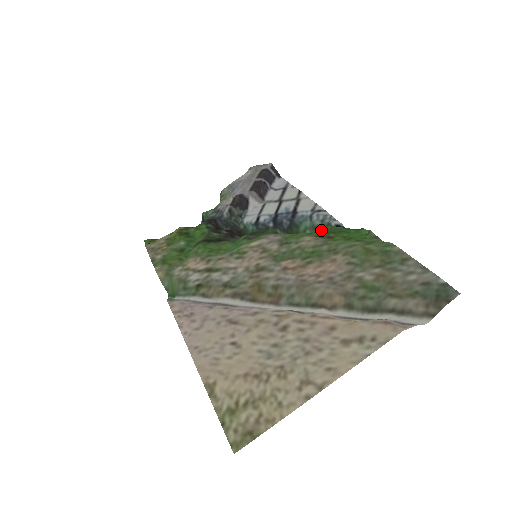
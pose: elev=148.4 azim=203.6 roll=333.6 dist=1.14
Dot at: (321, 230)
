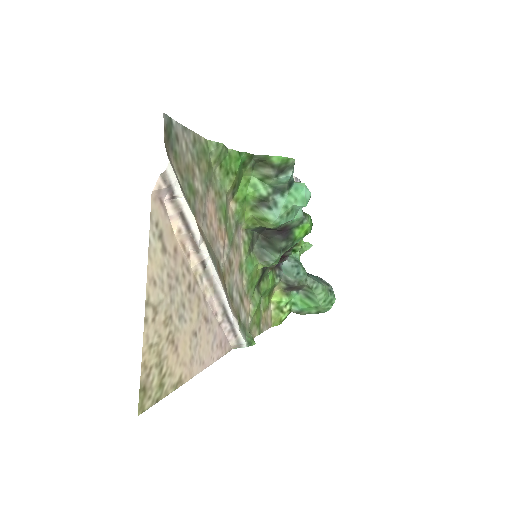
Dot at: occluded
